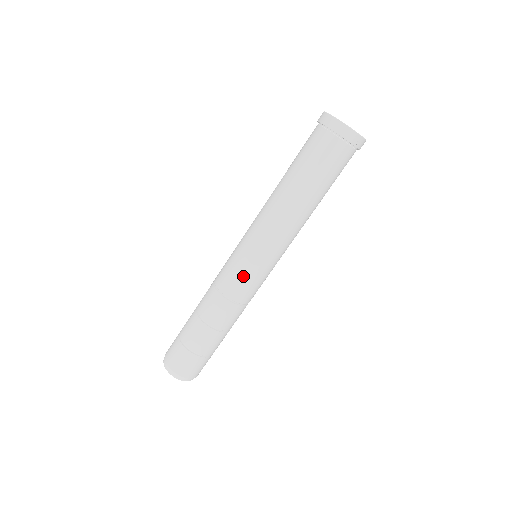
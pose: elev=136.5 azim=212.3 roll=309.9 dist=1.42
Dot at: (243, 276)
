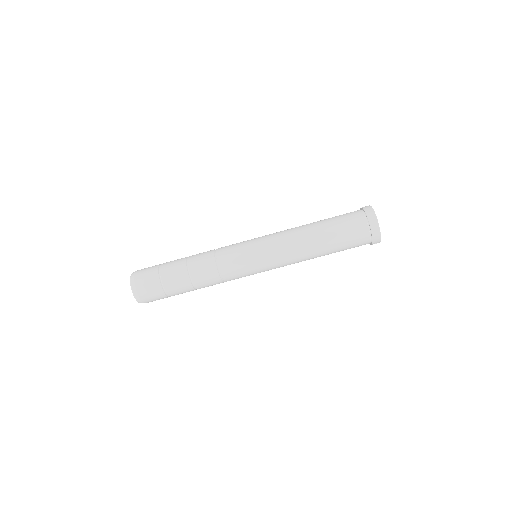
Dot at: (243, 268)
